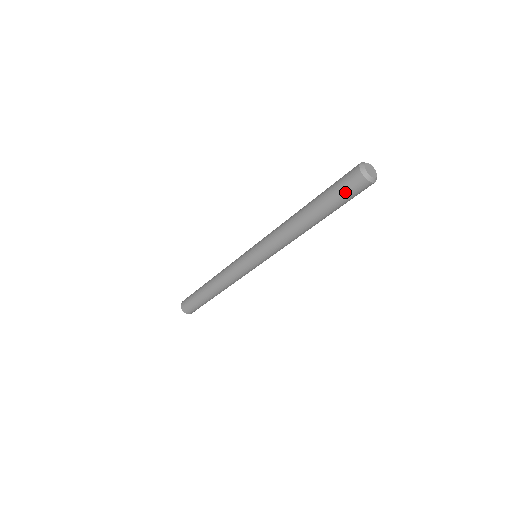
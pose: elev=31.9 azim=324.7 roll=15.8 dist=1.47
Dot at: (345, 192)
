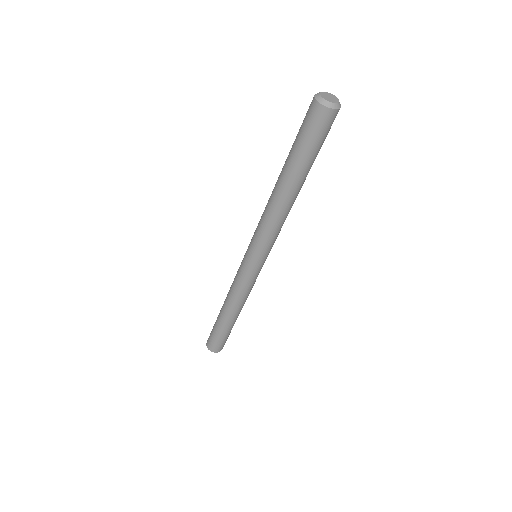
Dot at: (320, 137)
